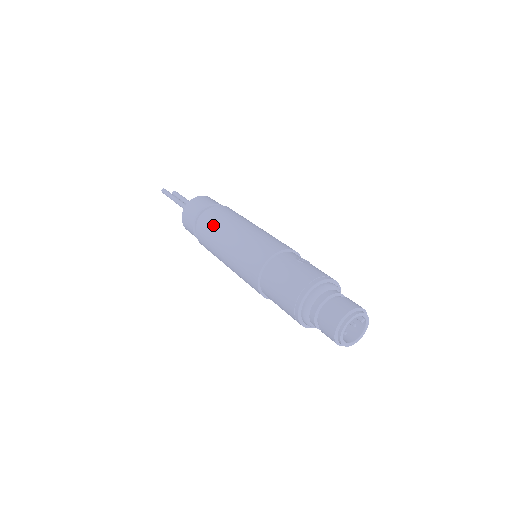
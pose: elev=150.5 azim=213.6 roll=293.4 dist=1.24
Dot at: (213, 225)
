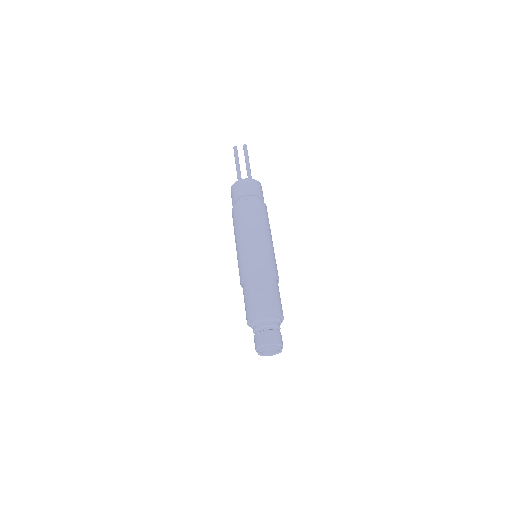
Dot at: (234, 224)
